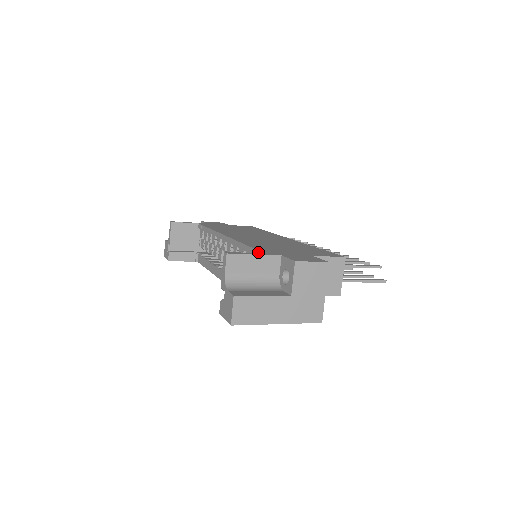
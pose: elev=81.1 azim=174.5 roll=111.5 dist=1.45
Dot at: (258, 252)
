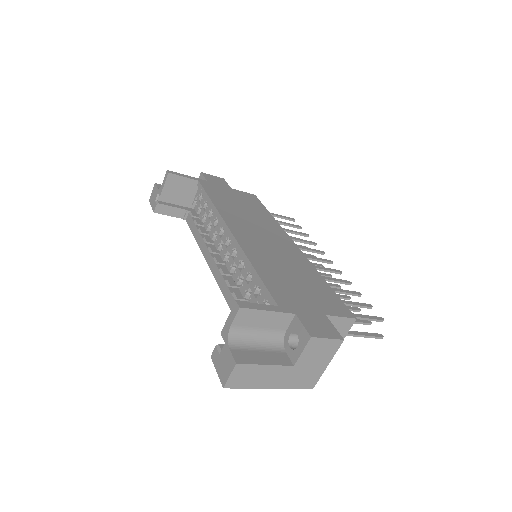
Dot at: (270, 296)
